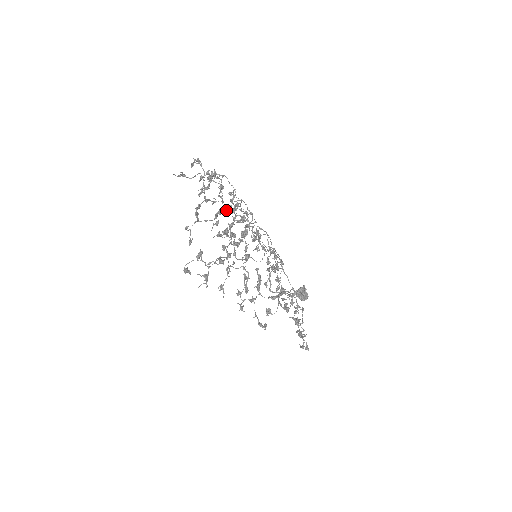
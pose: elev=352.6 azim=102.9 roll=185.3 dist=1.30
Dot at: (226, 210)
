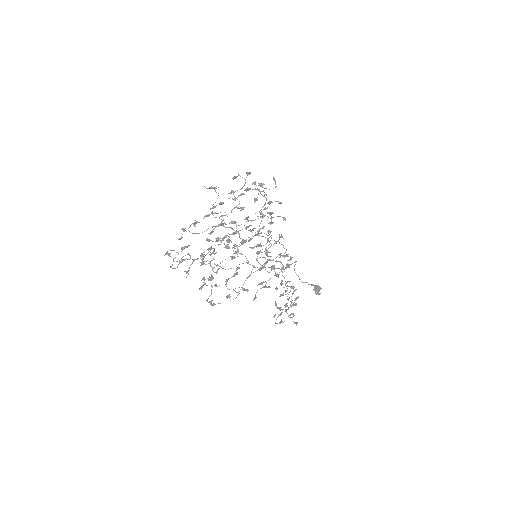
Dot at: (231, 223)
